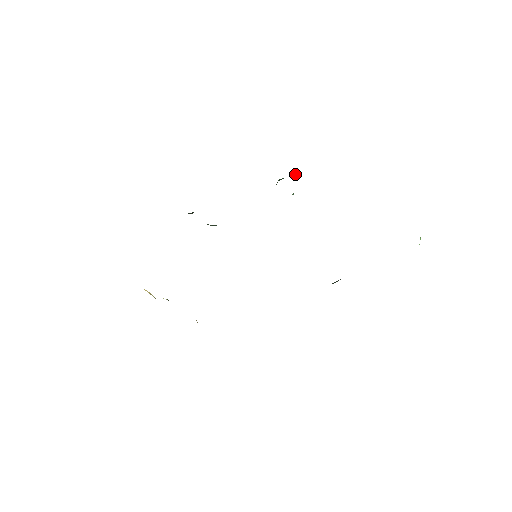
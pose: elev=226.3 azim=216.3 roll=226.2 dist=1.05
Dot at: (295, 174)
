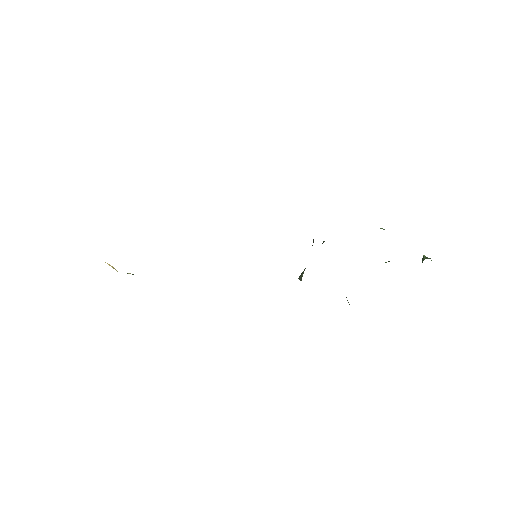
Dot at: occluded
